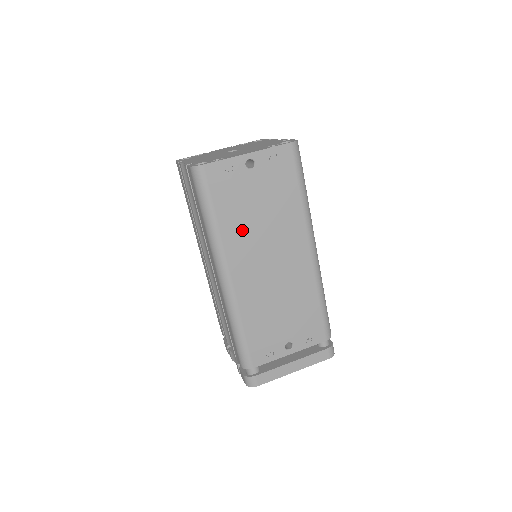
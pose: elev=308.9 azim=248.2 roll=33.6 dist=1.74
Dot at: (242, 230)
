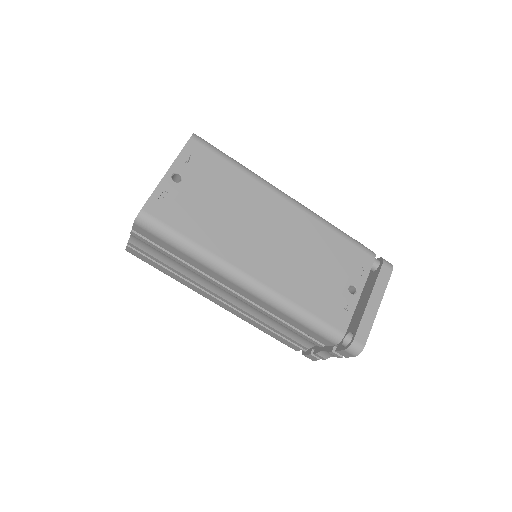
Dot at: (221, 232)
